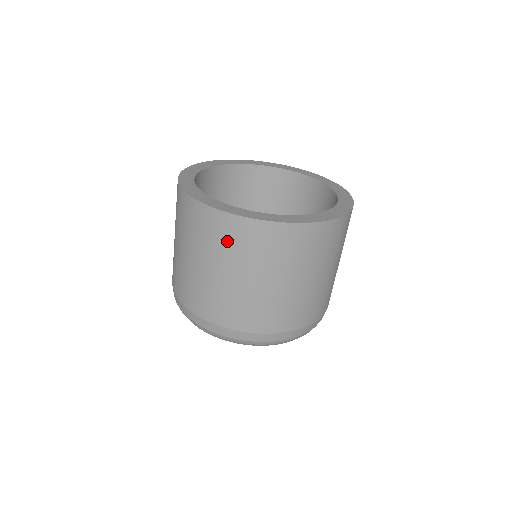
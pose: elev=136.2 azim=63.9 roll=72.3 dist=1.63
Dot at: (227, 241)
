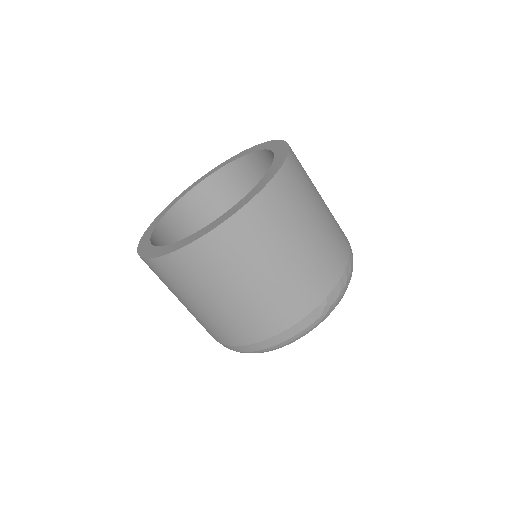
Dot at: (162, 279)
